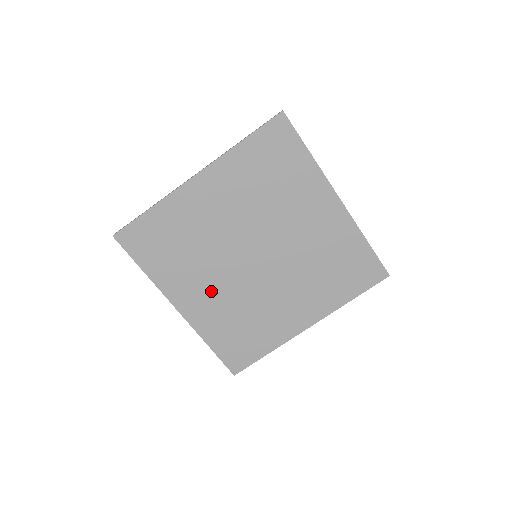
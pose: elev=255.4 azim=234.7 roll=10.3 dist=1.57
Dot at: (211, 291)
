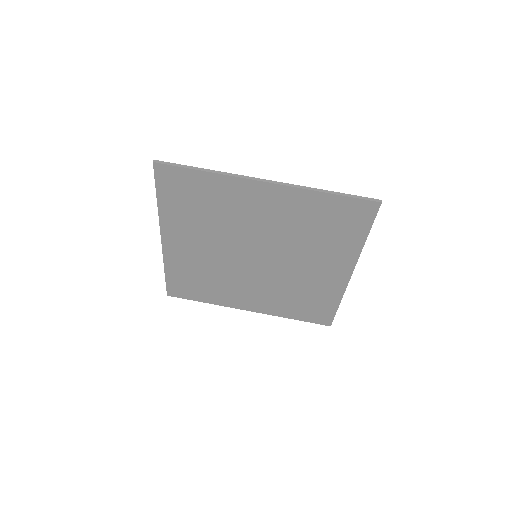
Dot at: (200, 249)
